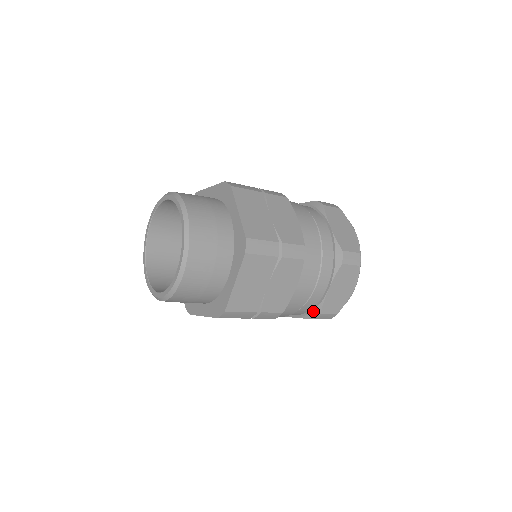
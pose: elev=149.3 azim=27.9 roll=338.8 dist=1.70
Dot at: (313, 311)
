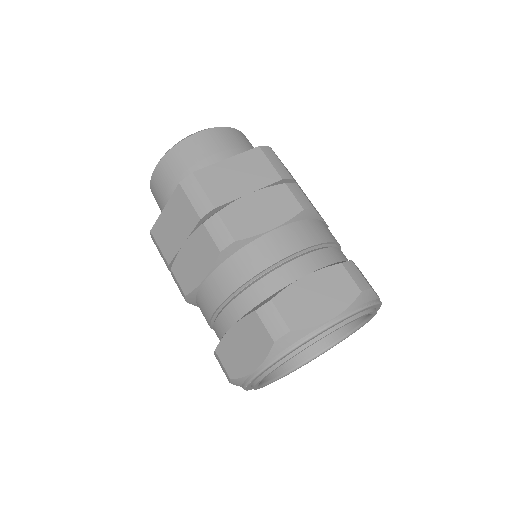
Dot at: (264, 300)
